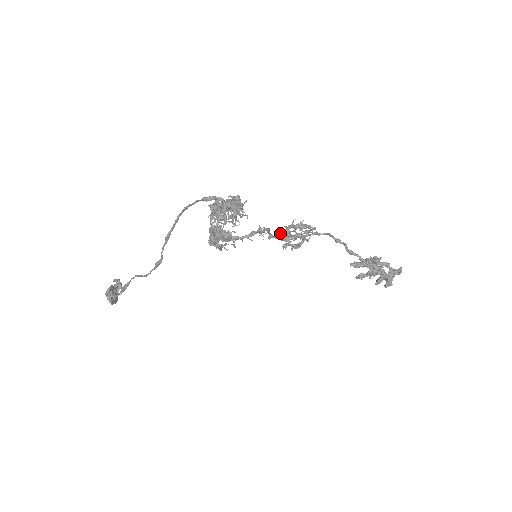
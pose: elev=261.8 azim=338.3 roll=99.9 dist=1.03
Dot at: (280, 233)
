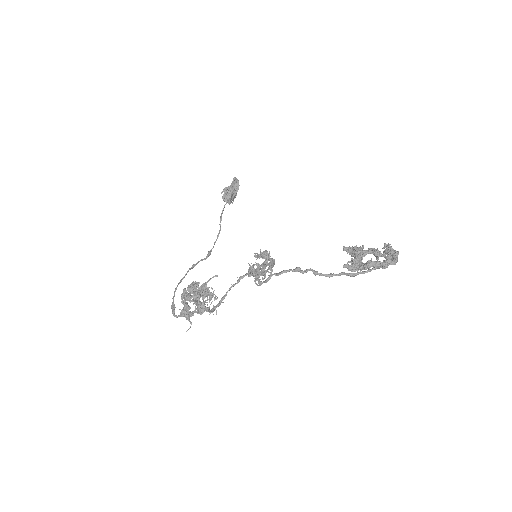
Dot at: (255, 256)
